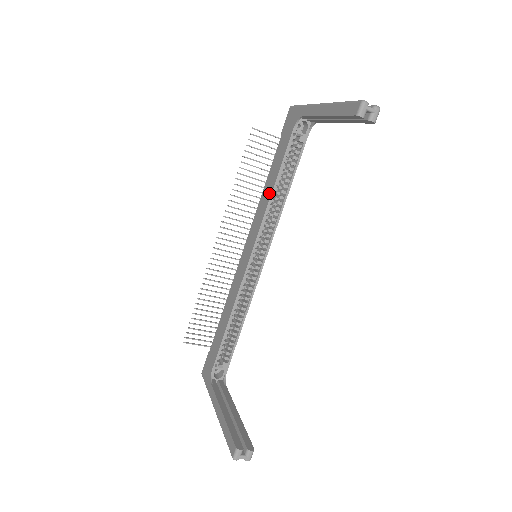
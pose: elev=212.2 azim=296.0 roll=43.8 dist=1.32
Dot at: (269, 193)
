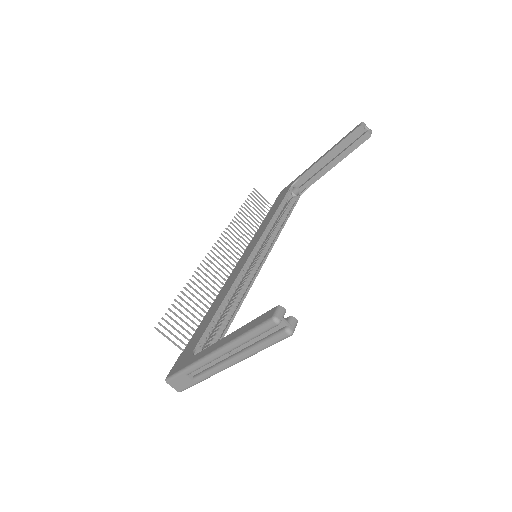
Dot at: (269, 219)
